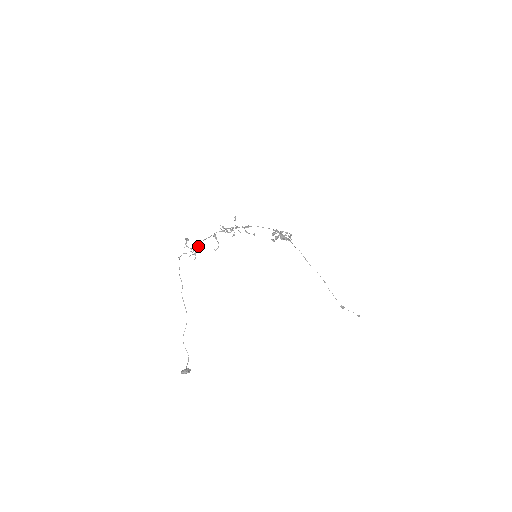
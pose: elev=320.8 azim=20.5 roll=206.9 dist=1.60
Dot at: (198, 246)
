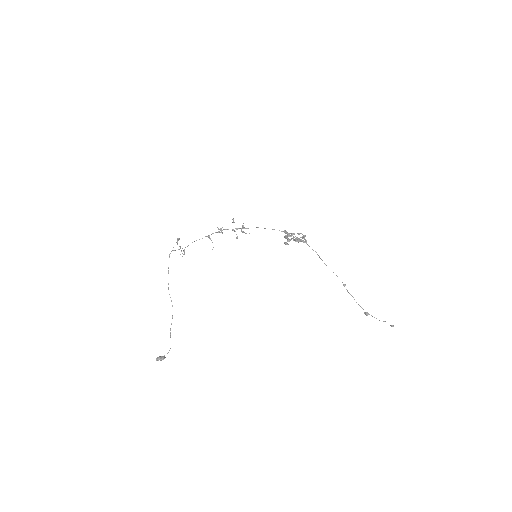
Dot at: occluded
